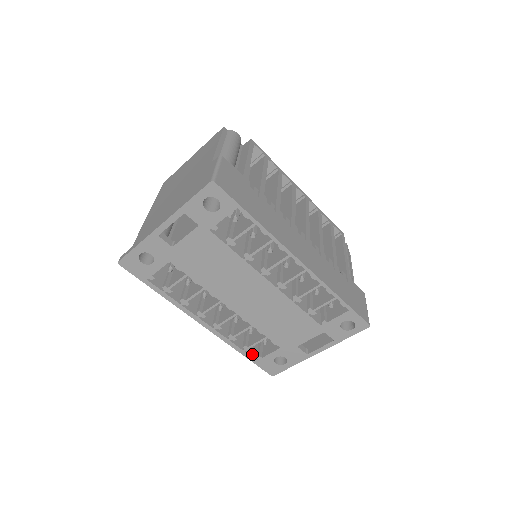
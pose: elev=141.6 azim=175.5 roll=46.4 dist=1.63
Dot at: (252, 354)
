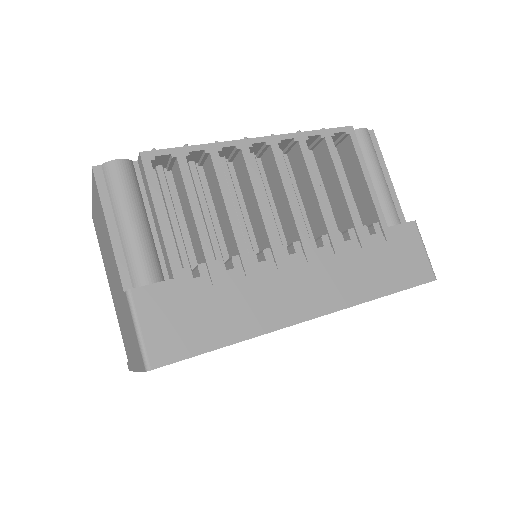
Dot at: occluded
